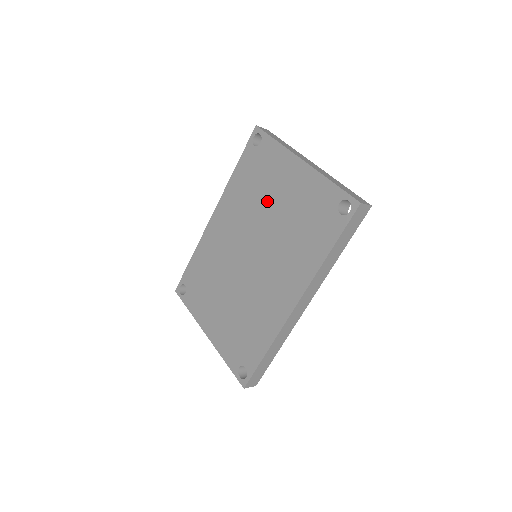
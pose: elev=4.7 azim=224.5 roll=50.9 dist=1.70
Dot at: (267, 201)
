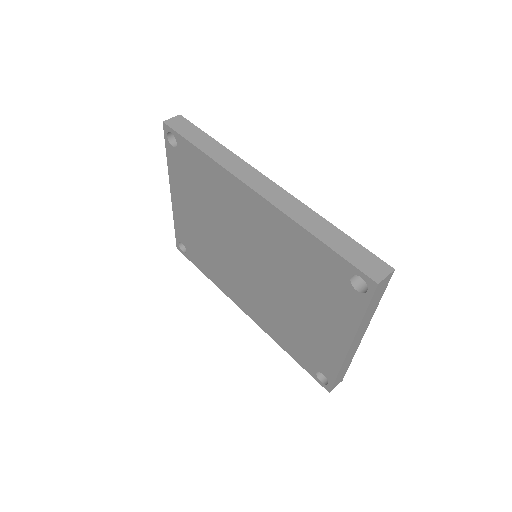
Dot at: (299, 292)
